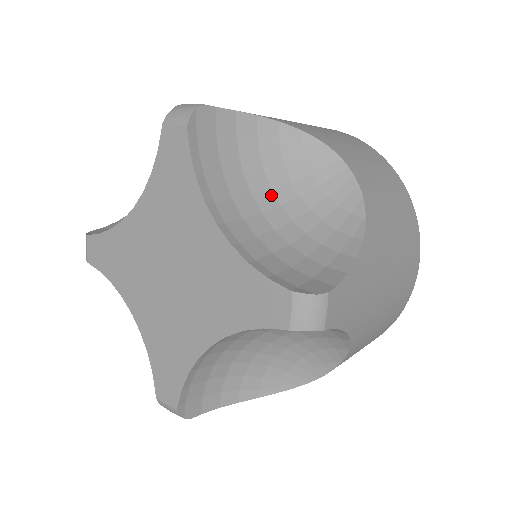
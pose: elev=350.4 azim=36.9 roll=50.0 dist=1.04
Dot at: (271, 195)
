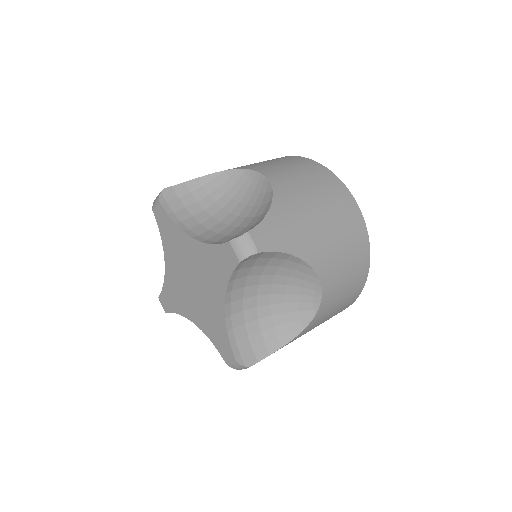
Dot at: (269, 287)
